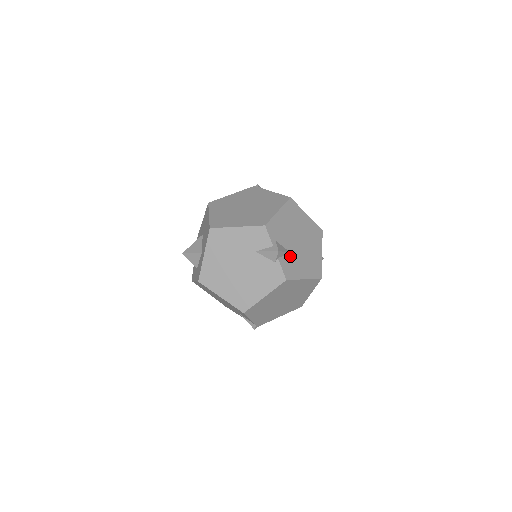
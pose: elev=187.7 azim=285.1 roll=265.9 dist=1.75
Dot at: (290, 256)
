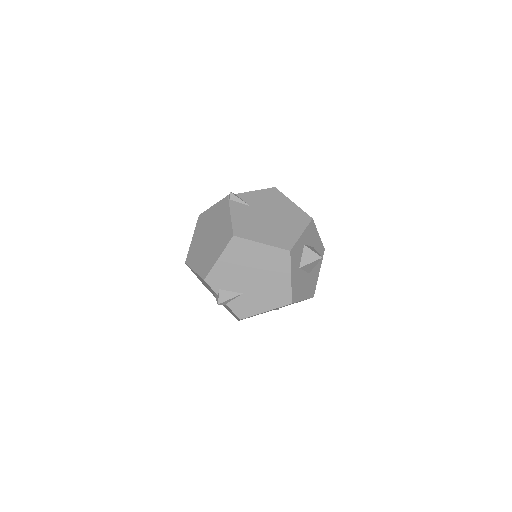
Dot at: (242, 297)
